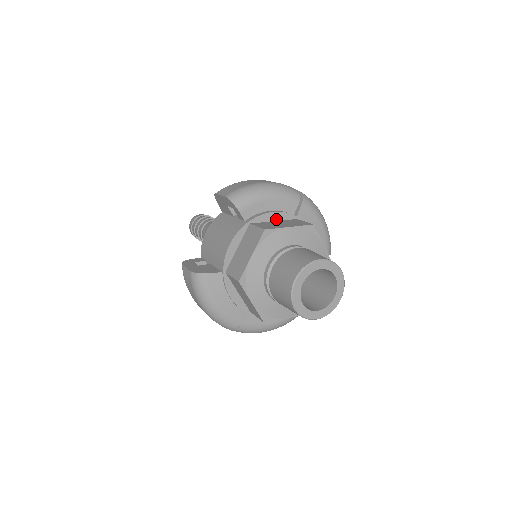
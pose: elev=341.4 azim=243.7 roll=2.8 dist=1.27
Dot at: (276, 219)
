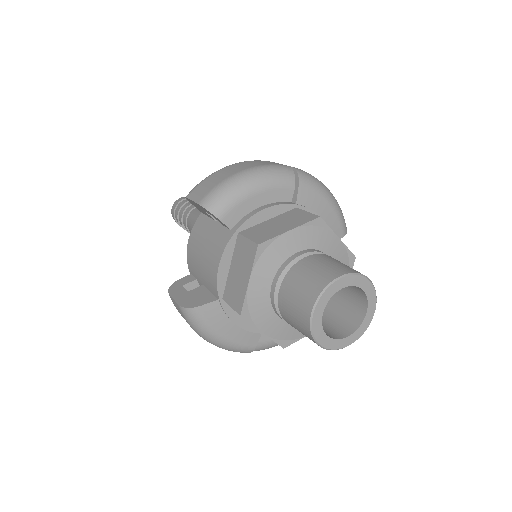
Dot at: (270, 216)
